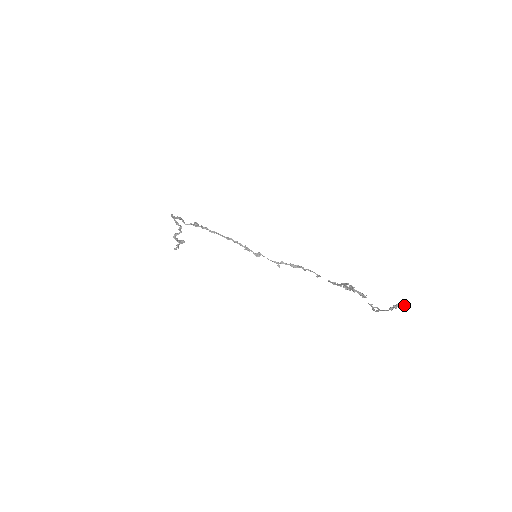
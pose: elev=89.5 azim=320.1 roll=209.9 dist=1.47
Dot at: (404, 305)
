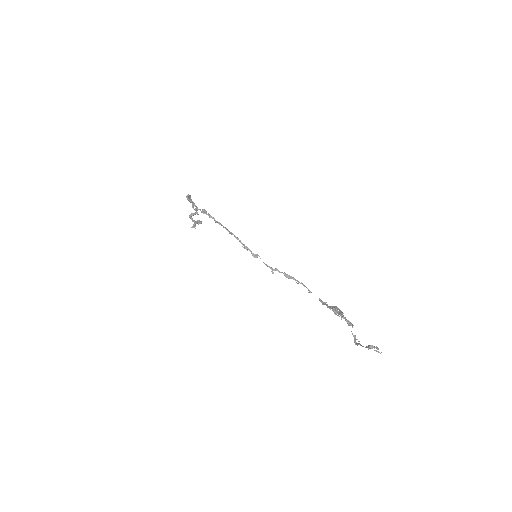
Dot at: (377, 348)
